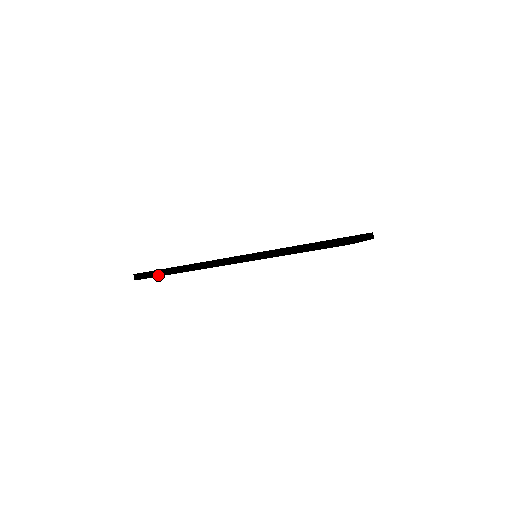
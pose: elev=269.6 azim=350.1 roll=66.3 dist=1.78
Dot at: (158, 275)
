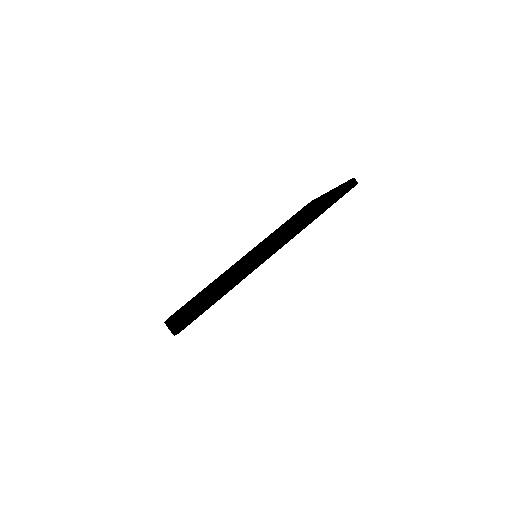
Dot at: (205, 309)
